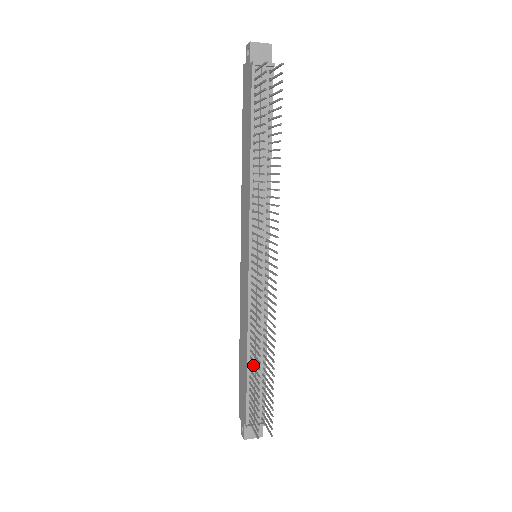
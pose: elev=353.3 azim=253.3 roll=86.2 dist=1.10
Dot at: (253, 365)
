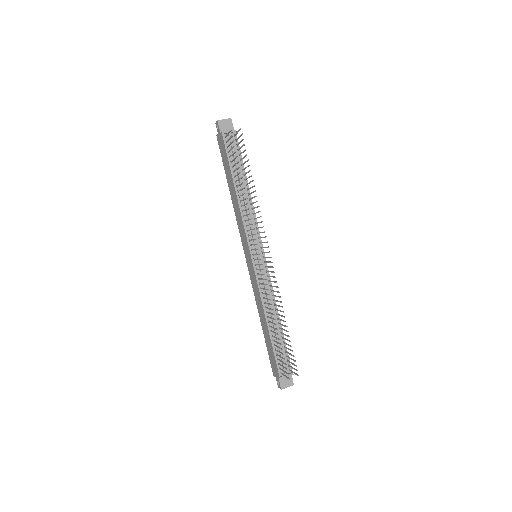
Dot at: occluded
